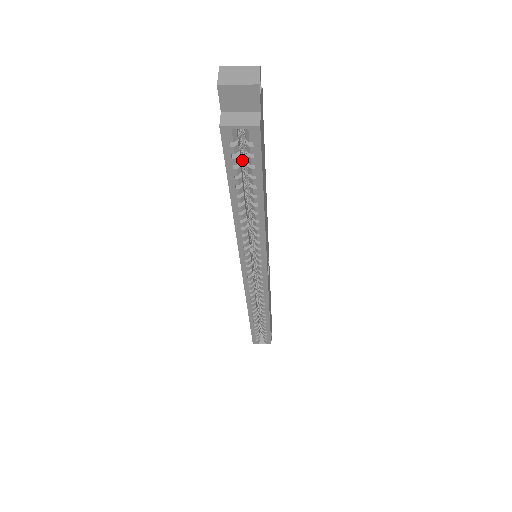
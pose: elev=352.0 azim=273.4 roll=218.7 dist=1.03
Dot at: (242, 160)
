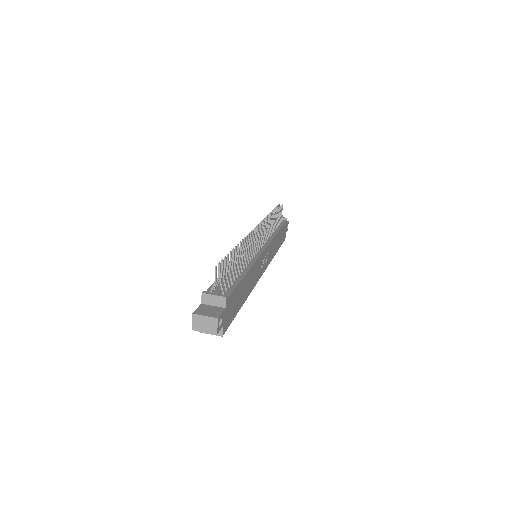
Dot at: occluded
